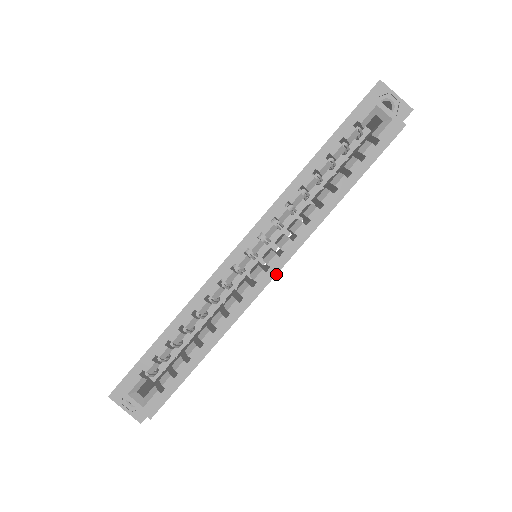
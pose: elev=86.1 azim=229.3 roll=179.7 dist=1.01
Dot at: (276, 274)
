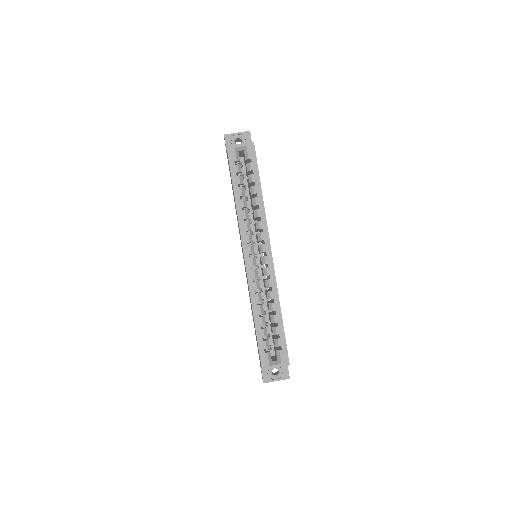
Dot at: (271, 252)
